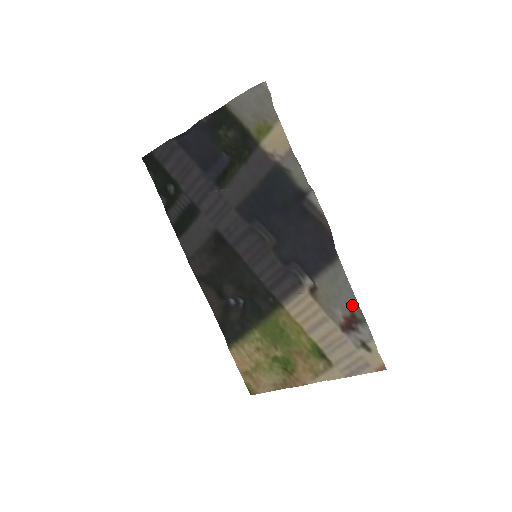
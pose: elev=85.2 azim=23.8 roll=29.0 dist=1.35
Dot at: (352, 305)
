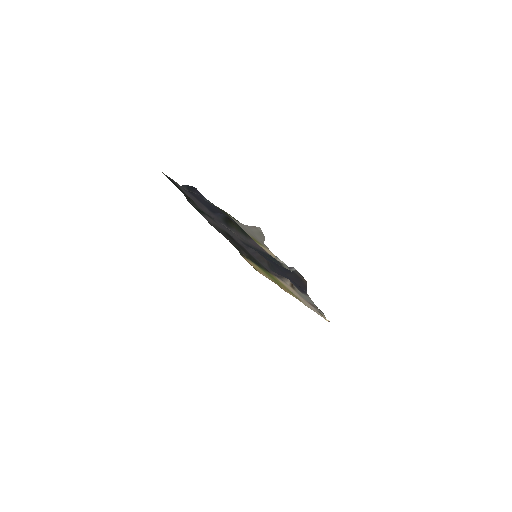
Dot at: (315, 306)
